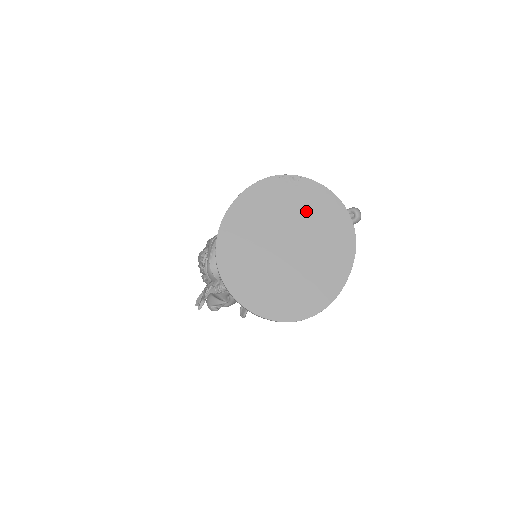
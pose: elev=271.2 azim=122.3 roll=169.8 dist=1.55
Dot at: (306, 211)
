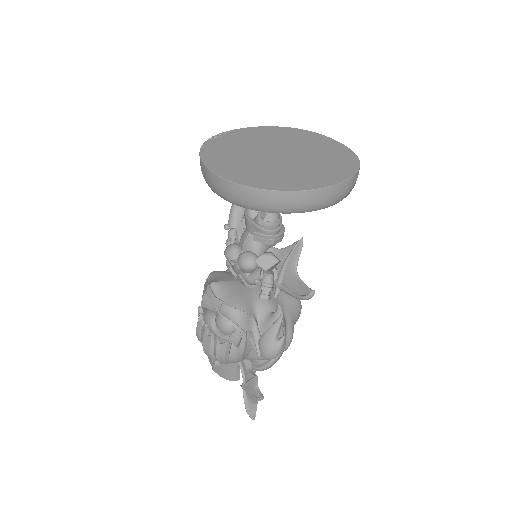
Dot at: (257, 139)
